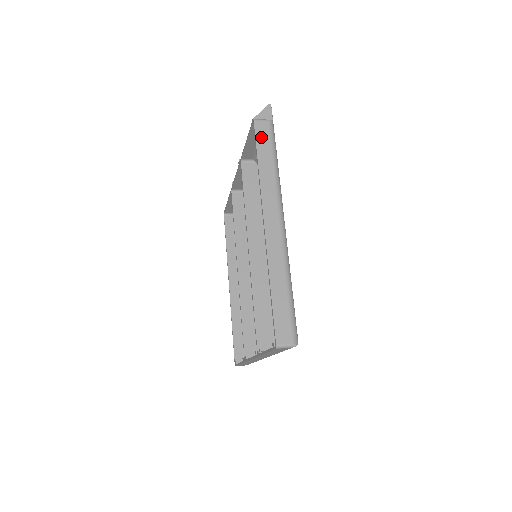
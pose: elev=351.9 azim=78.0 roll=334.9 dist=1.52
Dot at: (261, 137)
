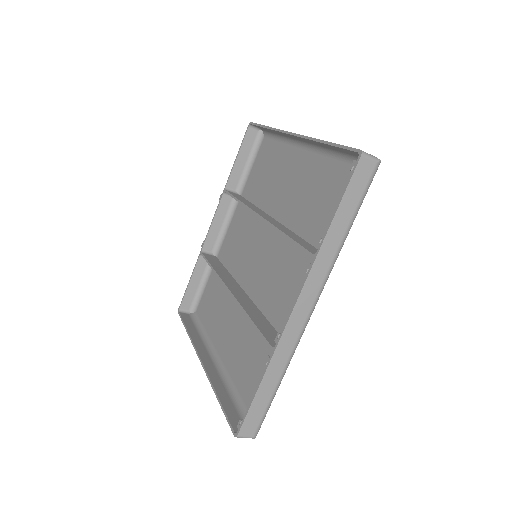
Dot at: occluded
